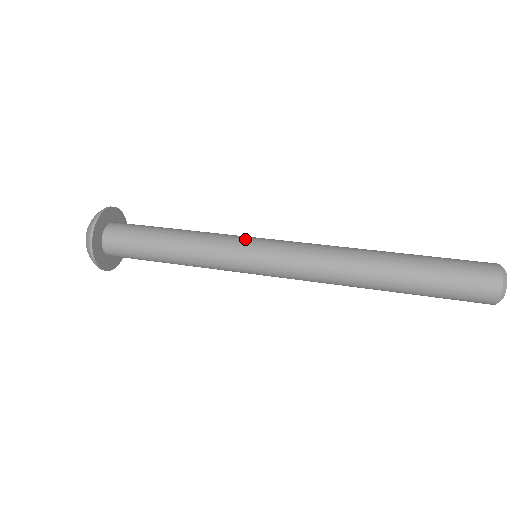
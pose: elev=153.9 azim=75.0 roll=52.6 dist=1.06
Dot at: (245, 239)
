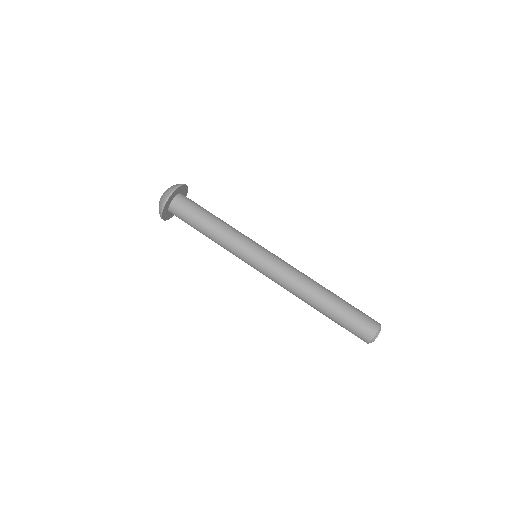
Dot at: (246, 258)
